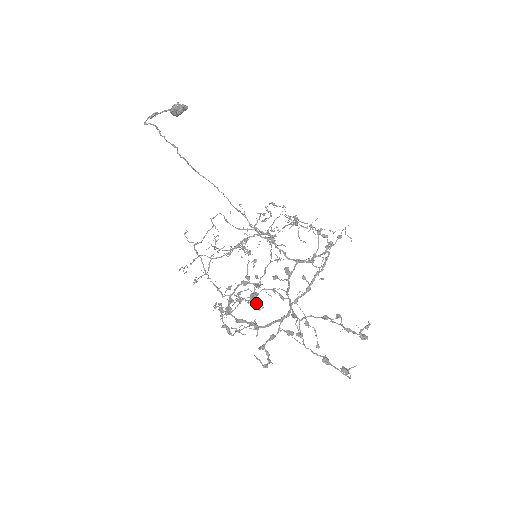
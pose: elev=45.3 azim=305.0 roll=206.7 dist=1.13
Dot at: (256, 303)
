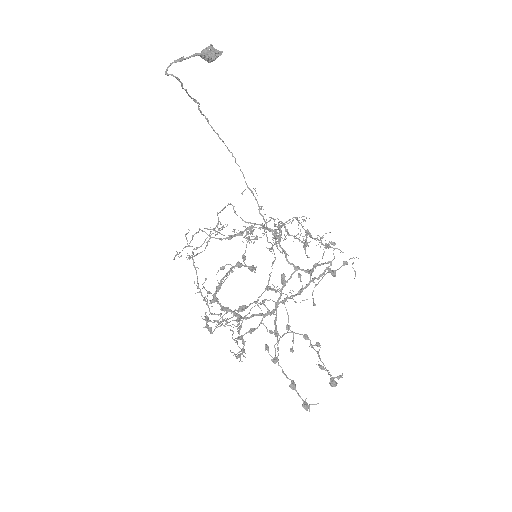
Dot at: (239, 352)
